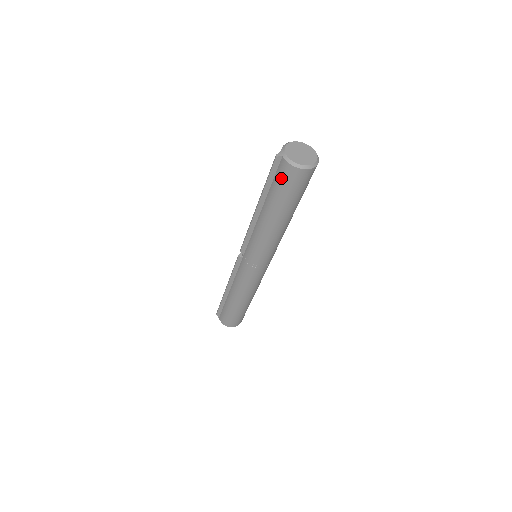
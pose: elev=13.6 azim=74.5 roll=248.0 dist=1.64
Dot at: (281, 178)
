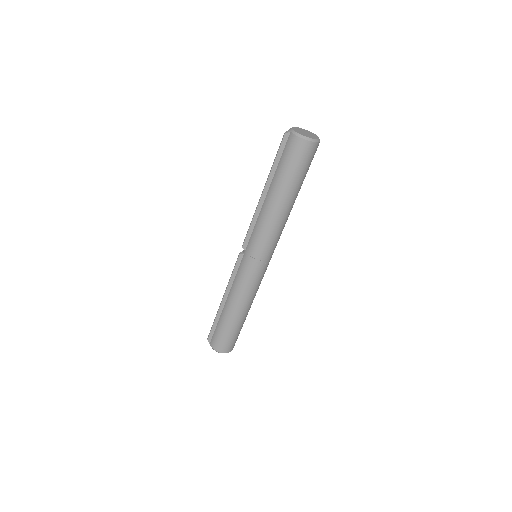
Dot at: (288, 152)
